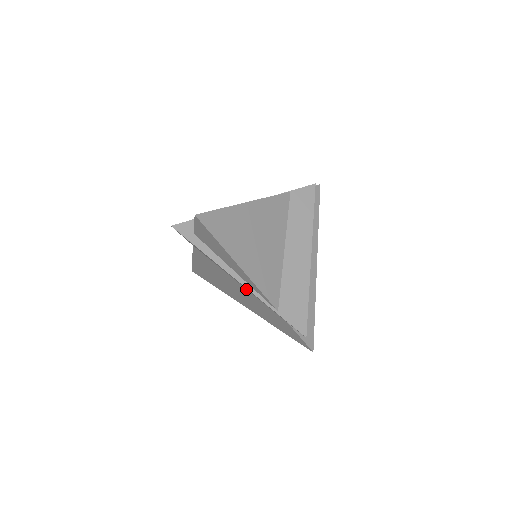
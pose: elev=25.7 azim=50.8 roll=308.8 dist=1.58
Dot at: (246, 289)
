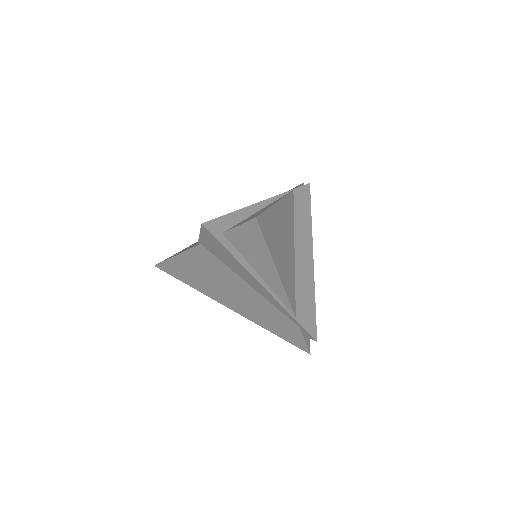
Dot at: (259, 294)
